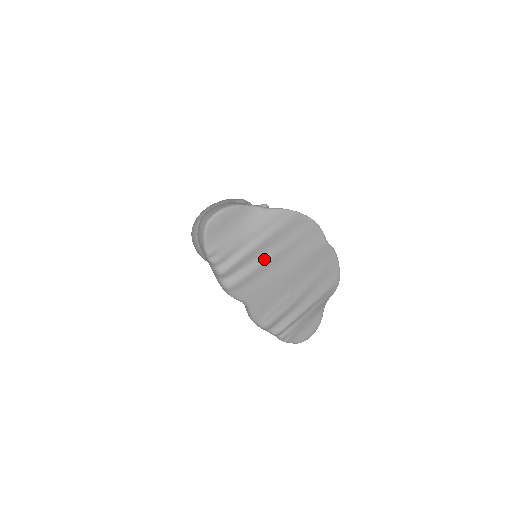
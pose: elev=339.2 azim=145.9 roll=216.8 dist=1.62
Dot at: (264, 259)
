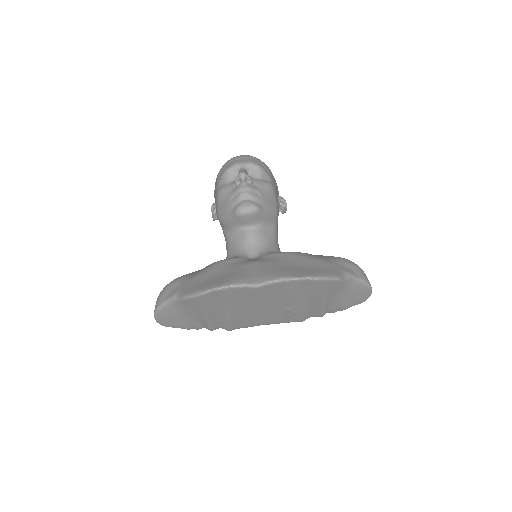
Dot at: (225, 316)
